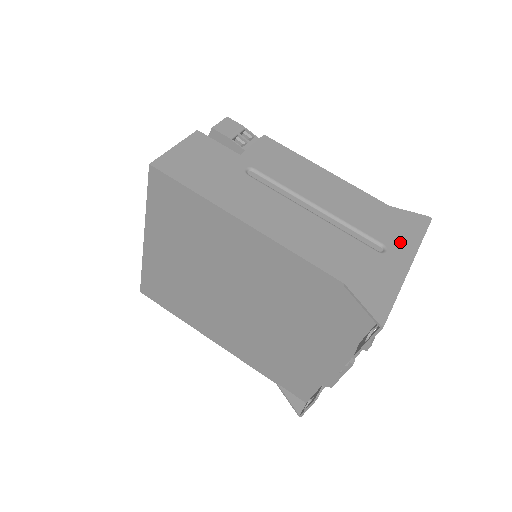
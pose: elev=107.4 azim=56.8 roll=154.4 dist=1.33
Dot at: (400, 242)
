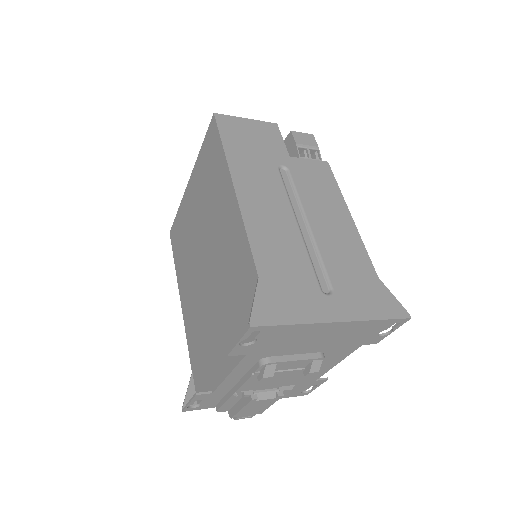
Dot at: (352, 302)
